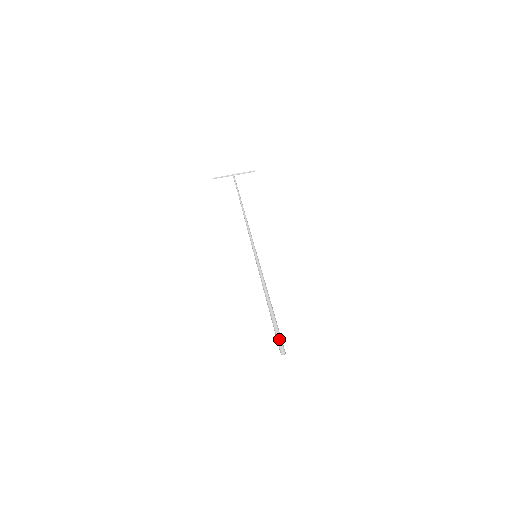
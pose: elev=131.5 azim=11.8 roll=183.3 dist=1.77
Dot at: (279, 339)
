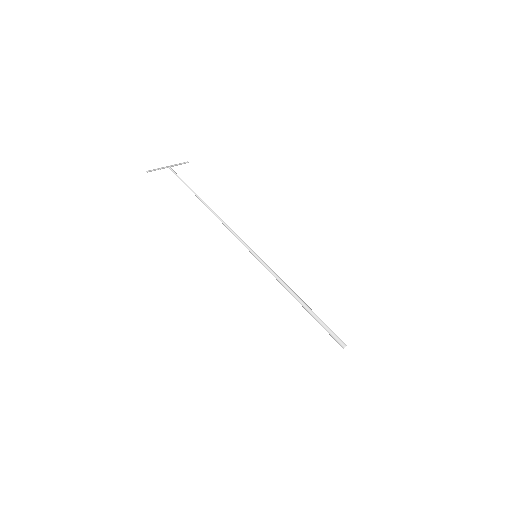
Dot at: (335, 334)
